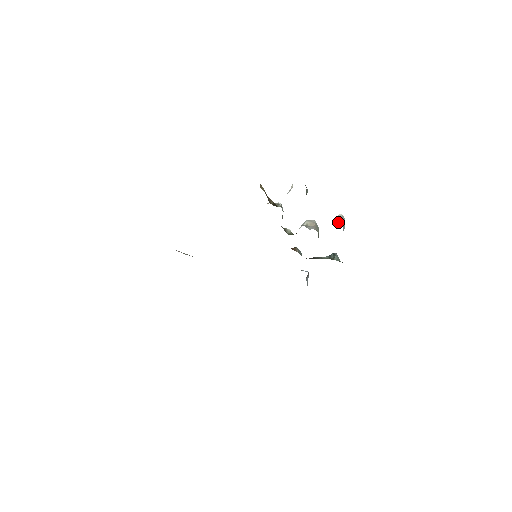
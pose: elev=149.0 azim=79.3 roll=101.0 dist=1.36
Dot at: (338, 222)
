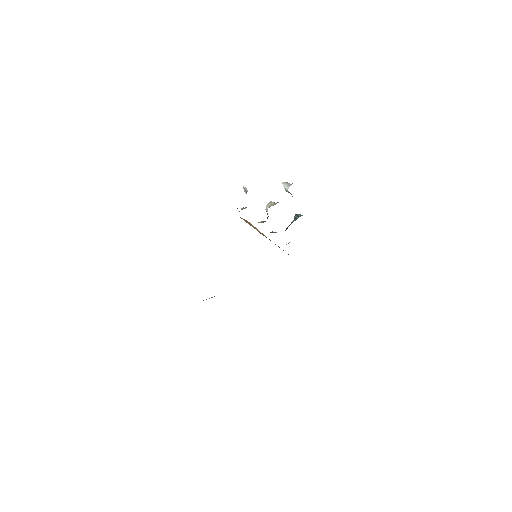
Dot at: (287, 186)
